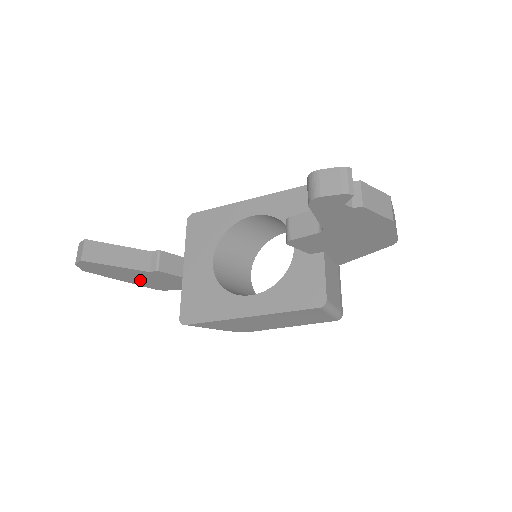
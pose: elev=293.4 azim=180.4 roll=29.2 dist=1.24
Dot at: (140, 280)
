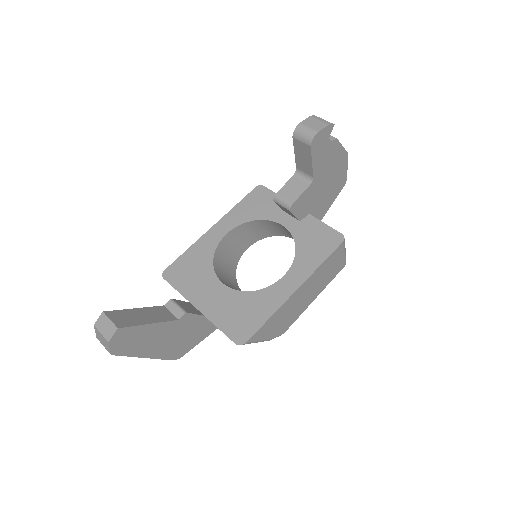
Dot at: (164, 346)
